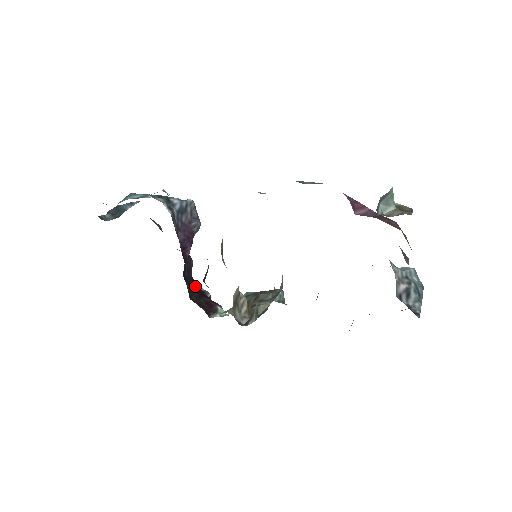
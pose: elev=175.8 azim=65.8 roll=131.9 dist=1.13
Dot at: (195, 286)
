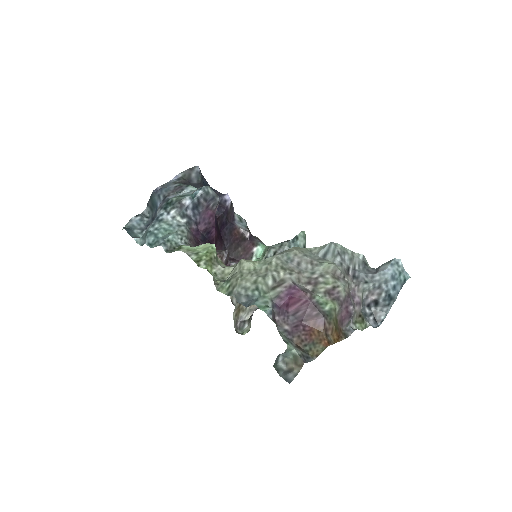
Dot at: (234, 233)
